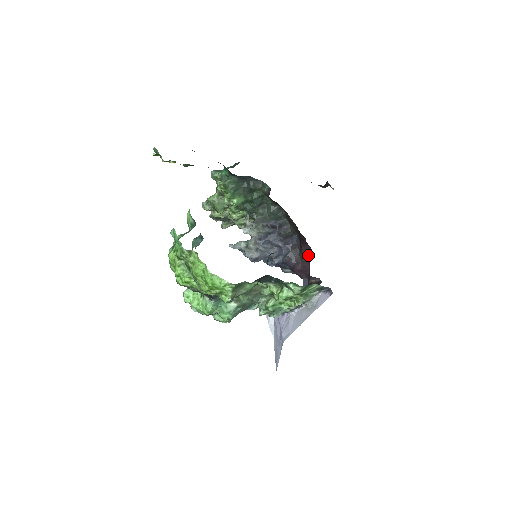
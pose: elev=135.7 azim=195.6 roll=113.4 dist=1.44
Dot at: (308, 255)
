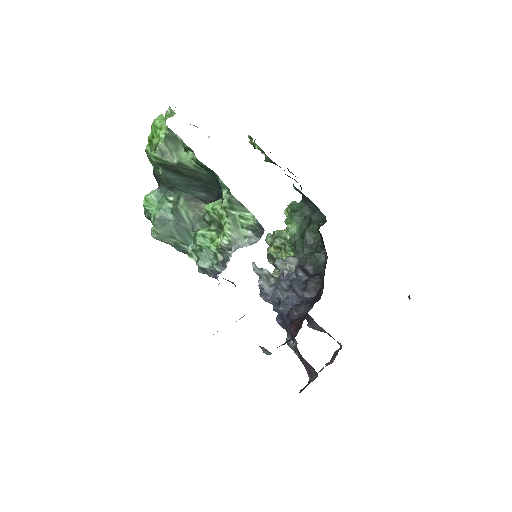
Dot at: occluded
